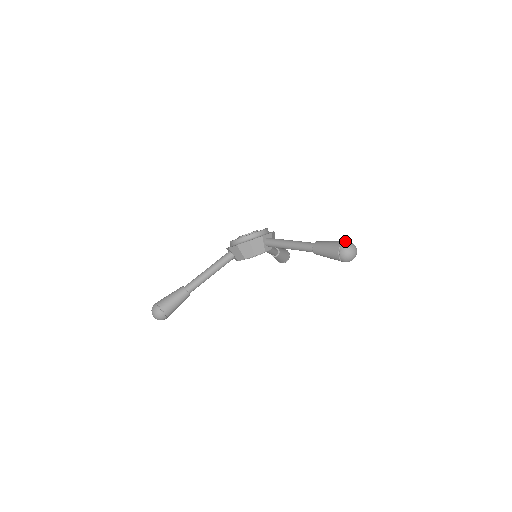
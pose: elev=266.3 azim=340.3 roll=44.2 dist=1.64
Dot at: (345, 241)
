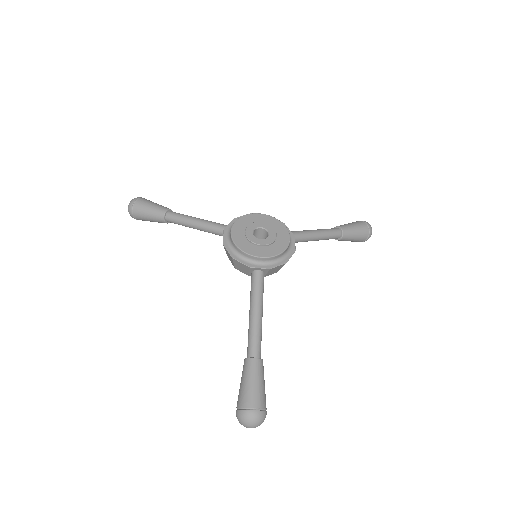
Dot at: (252, 412)
